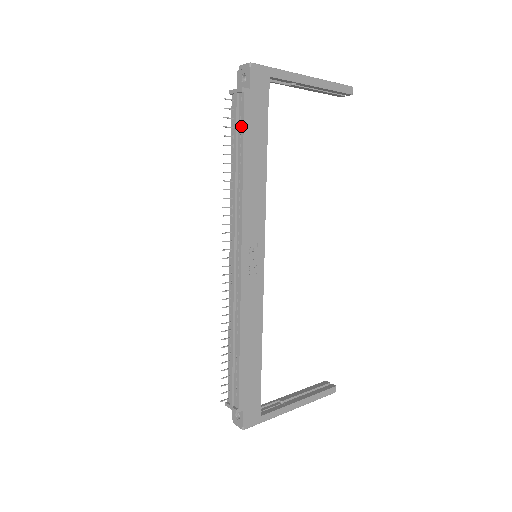
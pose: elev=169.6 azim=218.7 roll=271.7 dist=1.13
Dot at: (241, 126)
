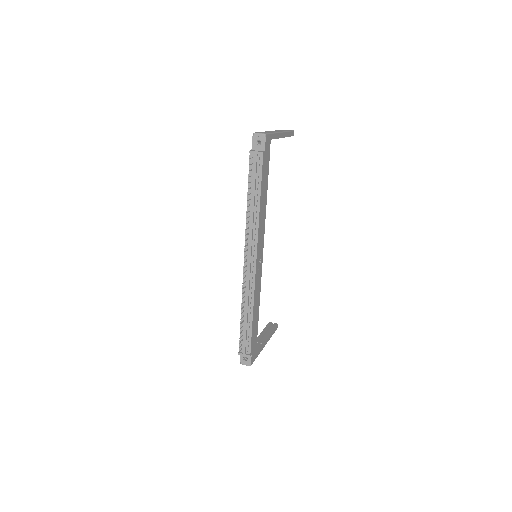
Dot at: (259, 176)
